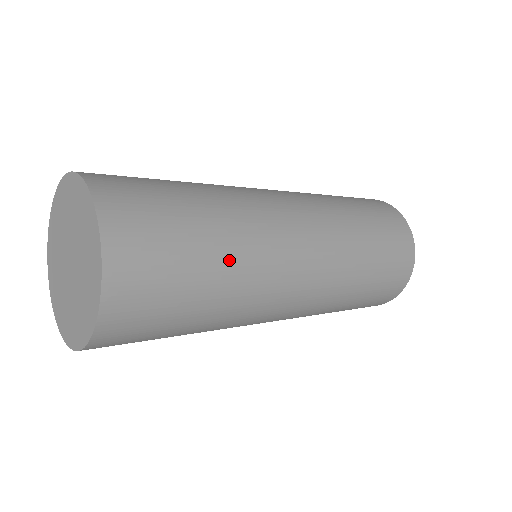
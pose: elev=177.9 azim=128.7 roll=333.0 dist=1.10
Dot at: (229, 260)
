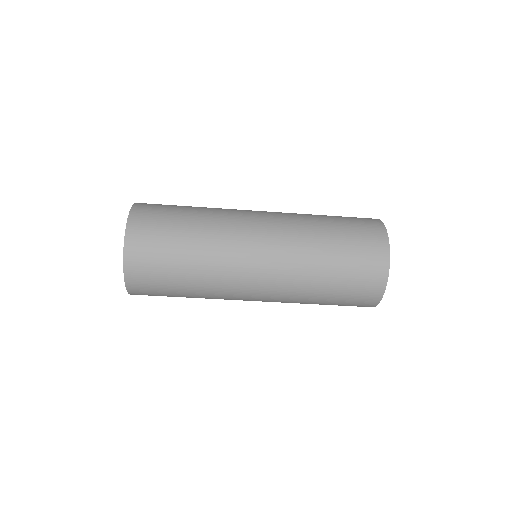
Dot at: (203, 212)
